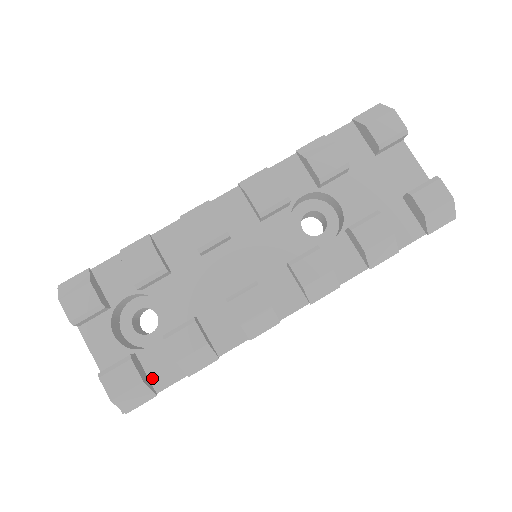
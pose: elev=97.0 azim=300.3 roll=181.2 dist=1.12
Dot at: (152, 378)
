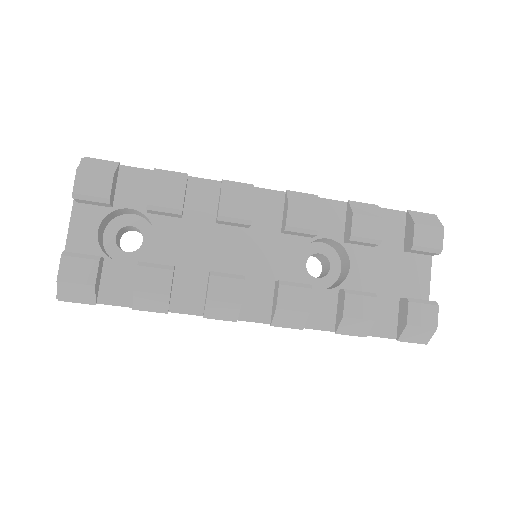
Dot at: (102, 288)
